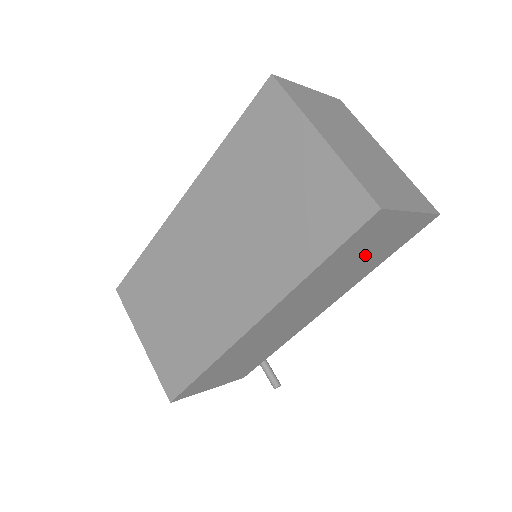
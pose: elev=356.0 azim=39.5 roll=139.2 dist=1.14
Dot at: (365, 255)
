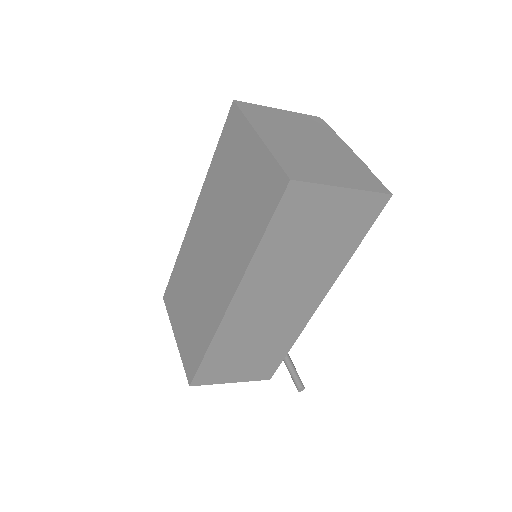
Dot at: (319, 235)
